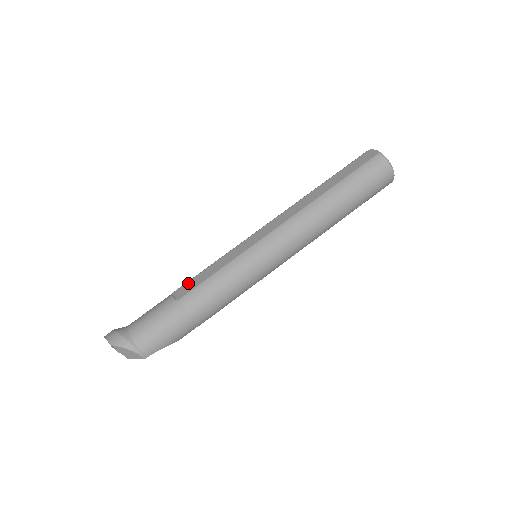
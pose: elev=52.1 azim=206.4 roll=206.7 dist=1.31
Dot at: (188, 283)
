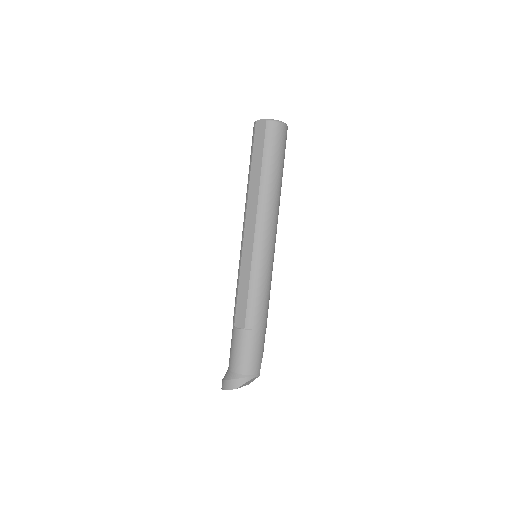
Dot at: (237, 313)
